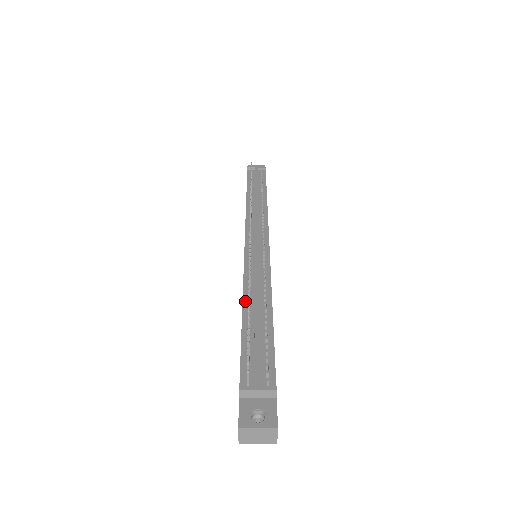
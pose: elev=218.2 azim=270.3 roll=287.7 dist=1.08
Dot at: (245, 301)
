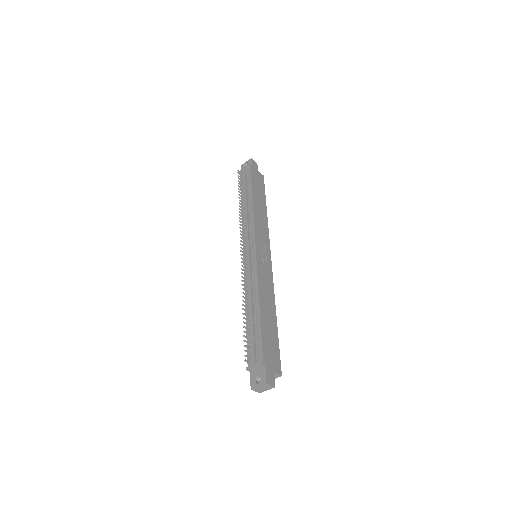
Dot at: occluded
